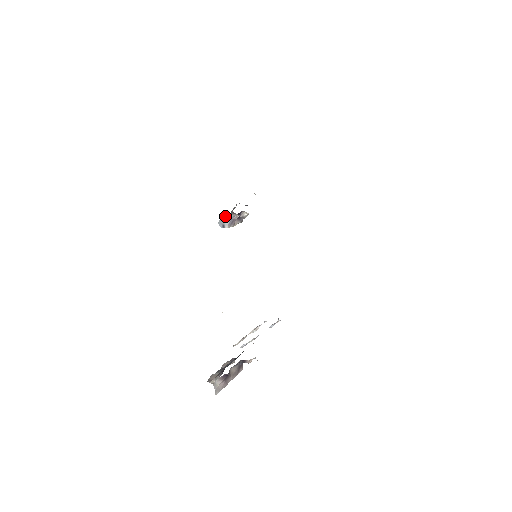
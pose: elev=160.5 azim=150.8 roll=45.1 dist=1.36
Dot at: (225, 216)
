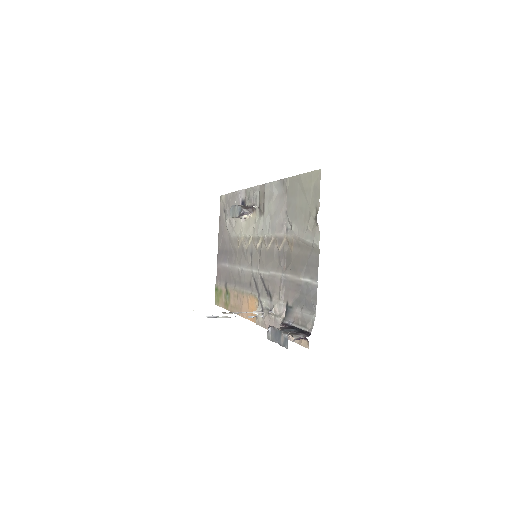
Dot at: occluded
